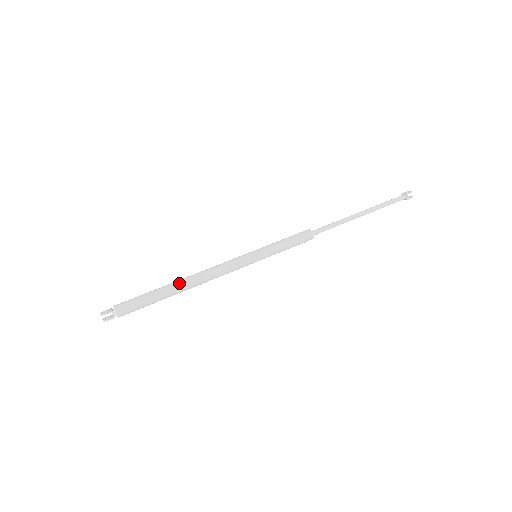
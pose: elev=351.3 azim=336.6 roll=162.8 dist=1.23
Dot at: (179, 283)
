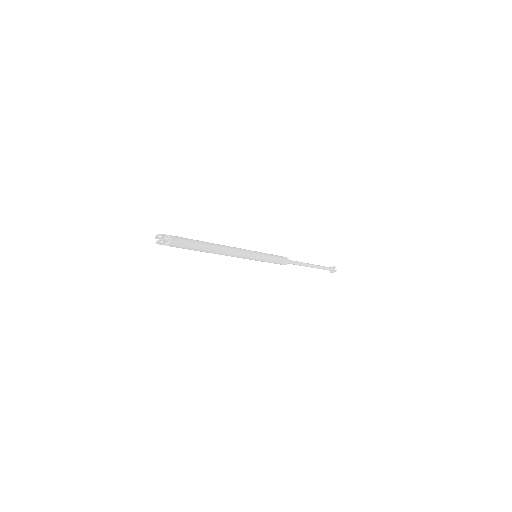
Dot at: (211, 243)
